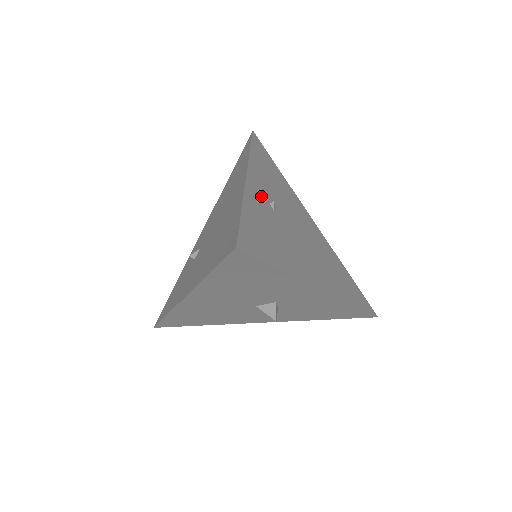
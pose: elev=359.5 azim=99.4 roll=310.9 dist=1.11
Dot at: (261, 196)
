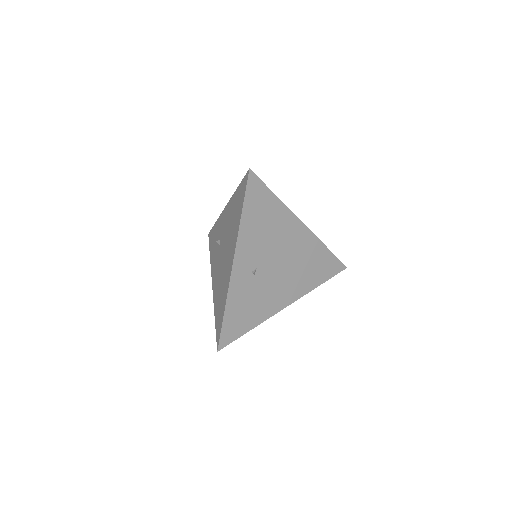
Dot at: (244, 274)
